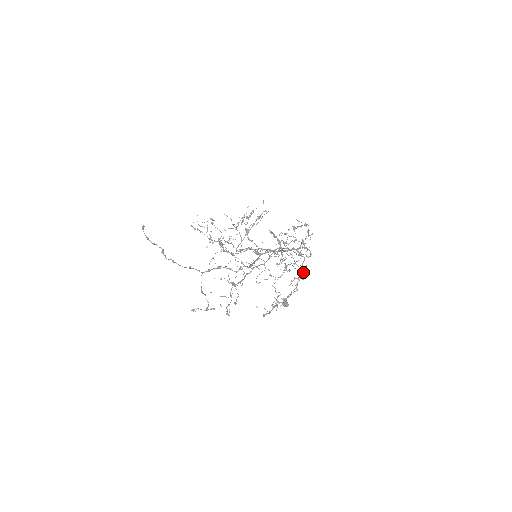
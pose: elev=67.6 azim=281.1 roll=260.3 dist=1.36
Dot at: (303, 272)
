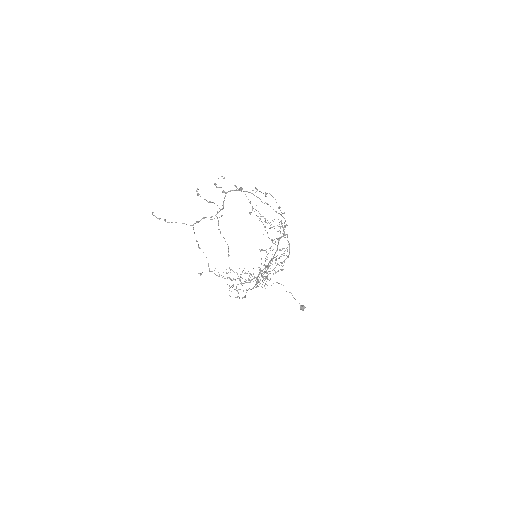
Dot at: (289, 244)
